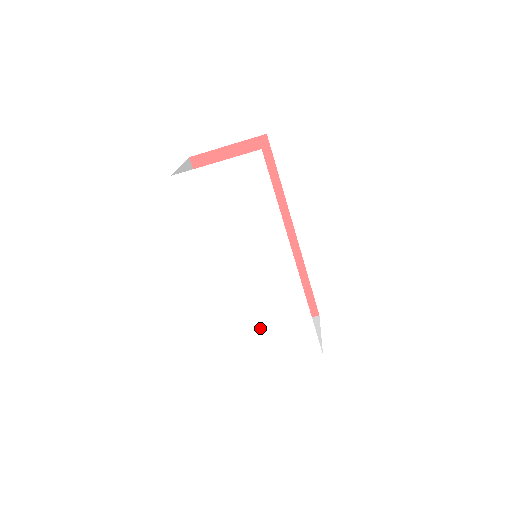
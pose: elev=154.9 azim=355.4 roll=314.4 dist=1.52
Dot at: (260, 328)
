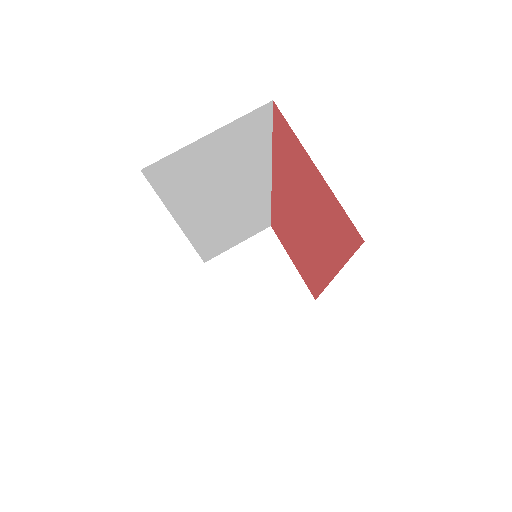
Dot at: occluded
